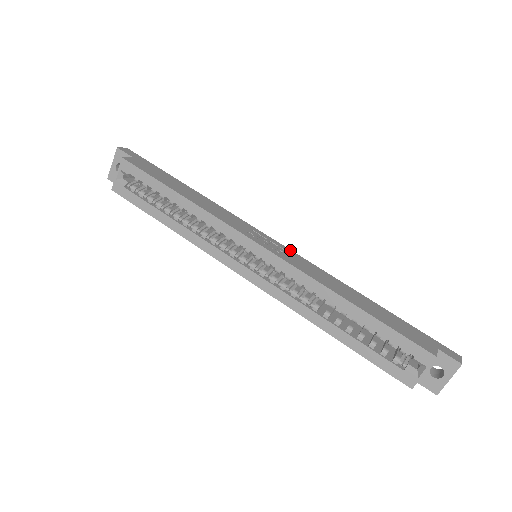
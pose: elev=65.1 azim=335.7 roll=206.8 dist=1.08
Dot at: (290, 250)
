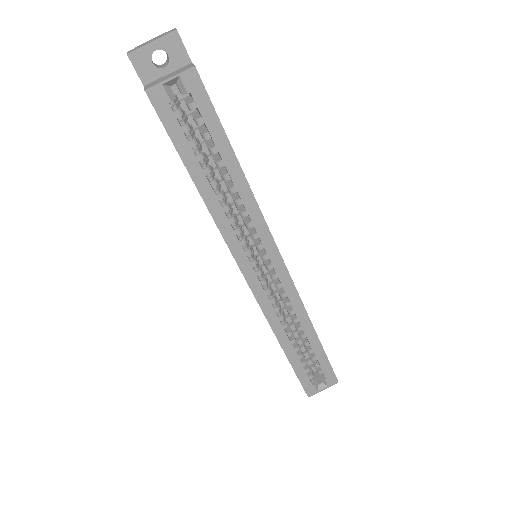
Dot at: occluded
